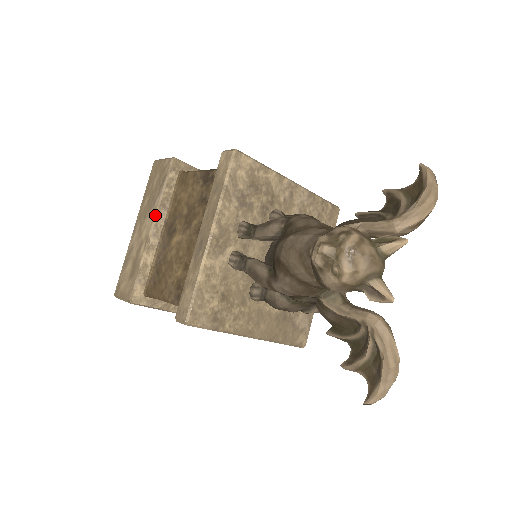
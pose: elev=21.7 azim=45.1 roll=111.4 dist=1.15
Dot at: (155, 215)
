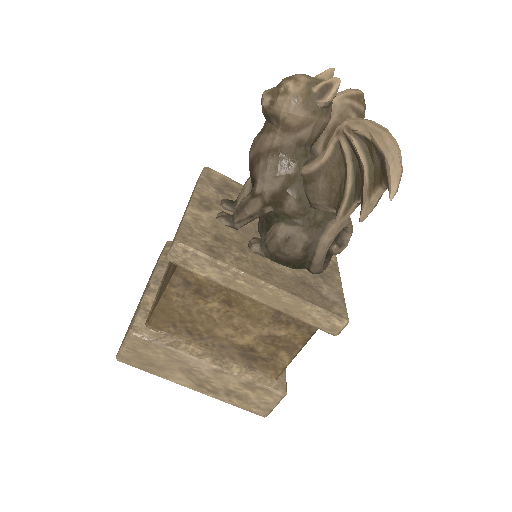
Dot at: (154, 271)
